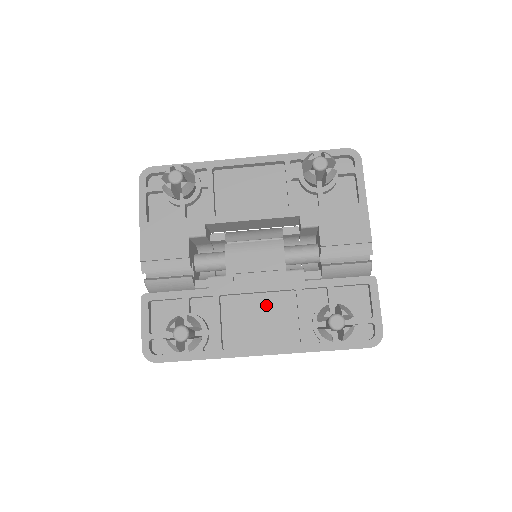
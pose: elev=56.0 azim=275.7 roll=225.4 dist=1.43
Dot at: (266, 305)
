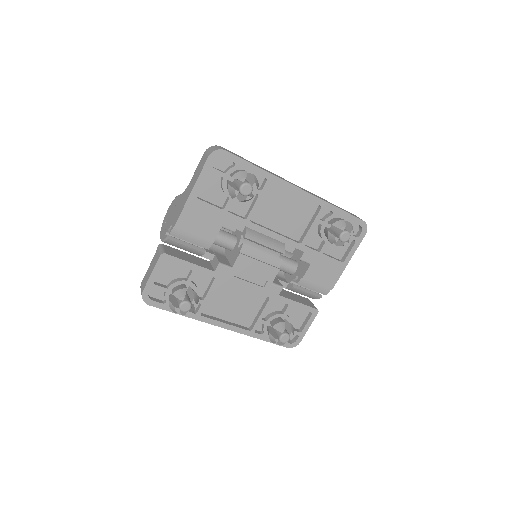
Dot at: (244, 296)
